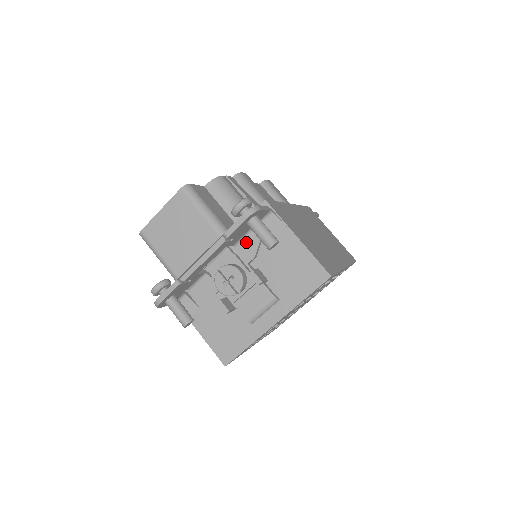
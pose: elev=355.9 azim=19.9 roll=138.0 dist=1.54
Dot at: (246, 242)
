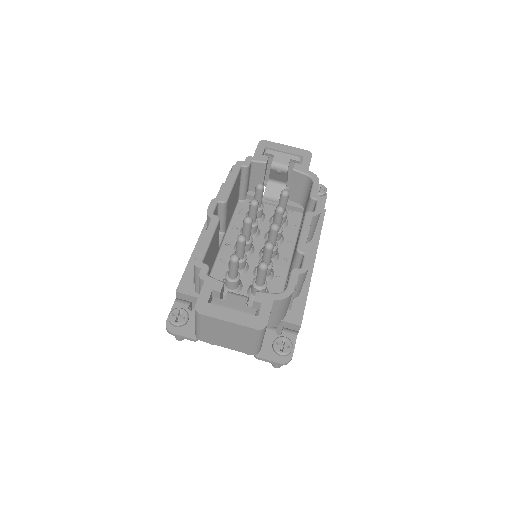
Dot at: occluded
